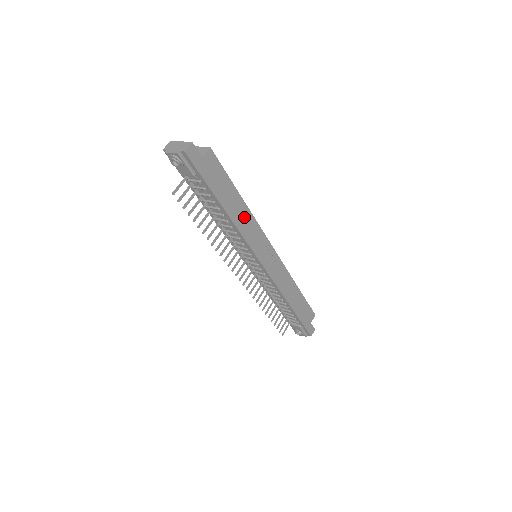
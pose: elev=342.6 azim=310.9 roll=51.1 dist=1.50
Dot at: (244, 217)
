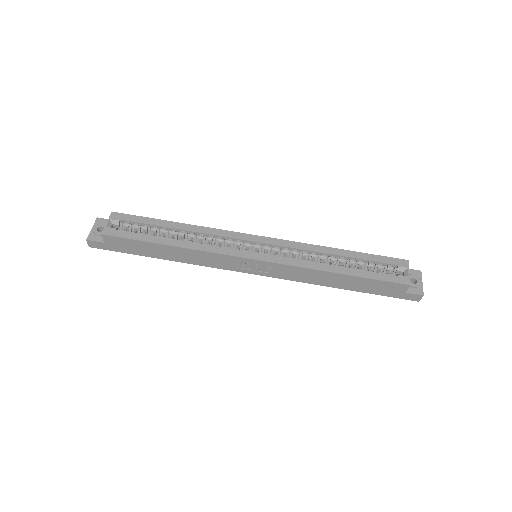
Dot at: (188, 255)
